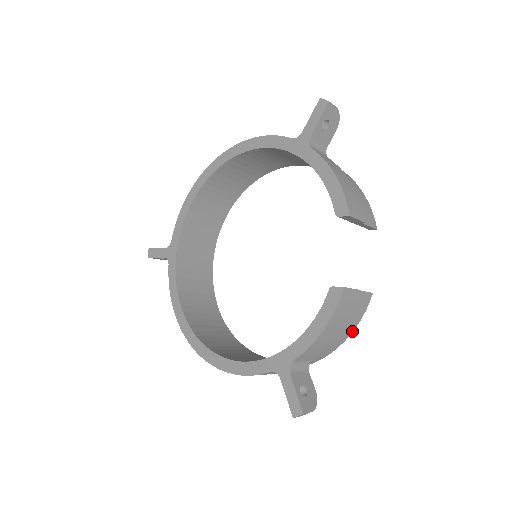
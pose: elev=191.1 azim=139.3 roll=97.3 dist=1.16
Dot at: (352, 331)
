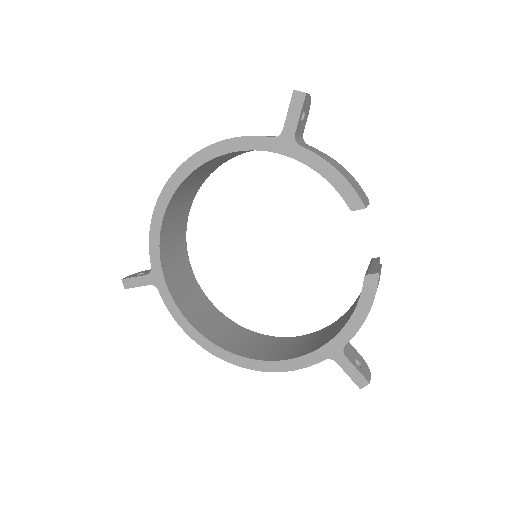
Dot at: occluded
